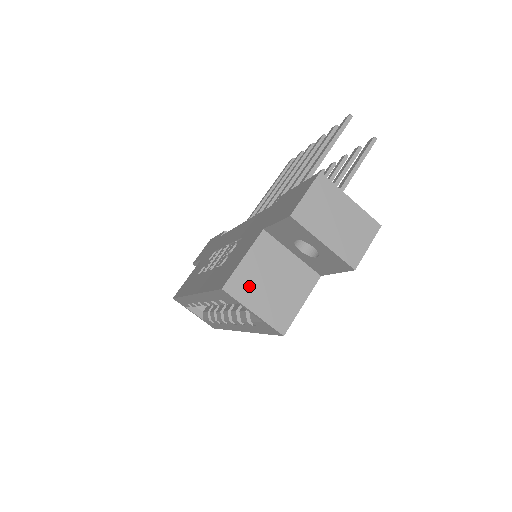
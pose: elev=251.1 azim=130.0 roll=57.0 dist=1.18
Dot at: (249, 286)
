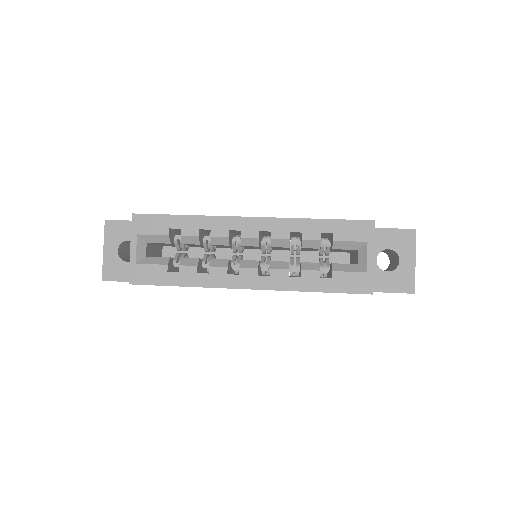
Dot at: occluded
